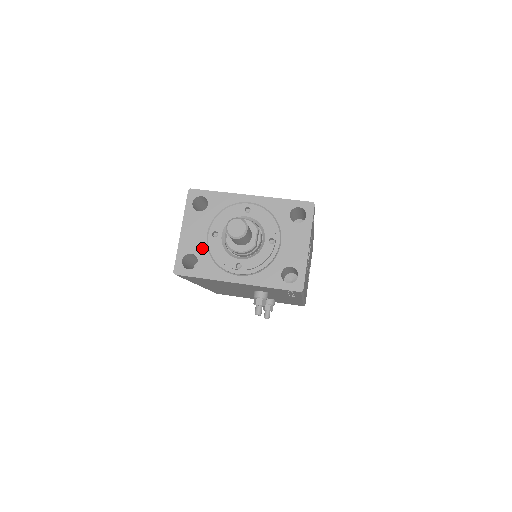
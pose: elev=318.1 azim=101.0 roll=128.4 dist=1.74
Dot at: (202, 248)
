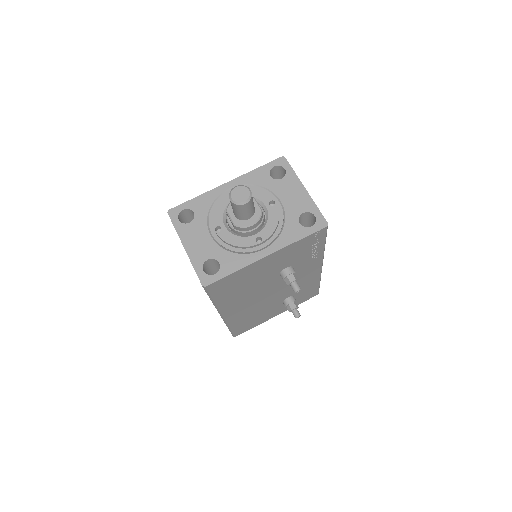
Dot at: (214, 249)
